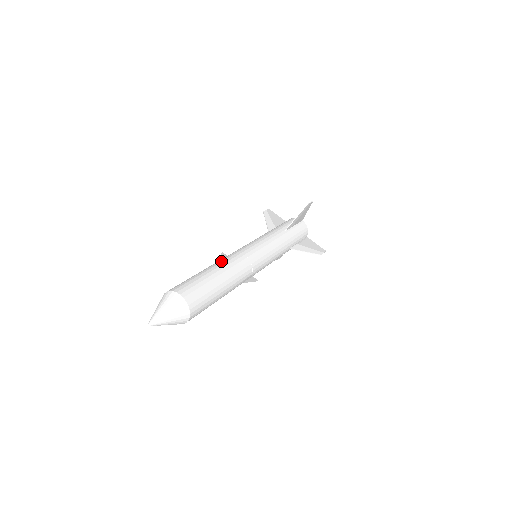
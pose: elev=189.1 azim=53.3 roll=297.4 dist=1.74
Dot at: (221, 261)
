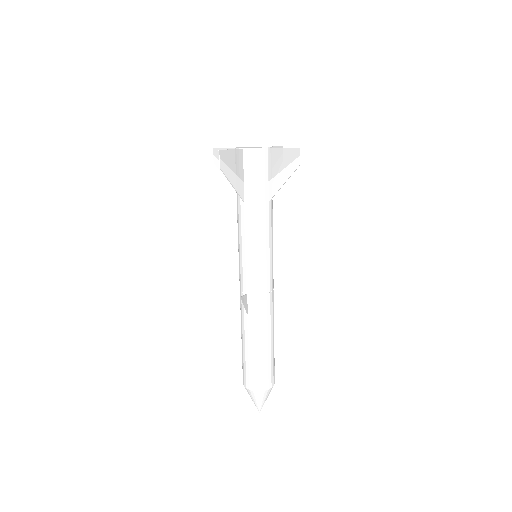
Dot at: (262, 323)
